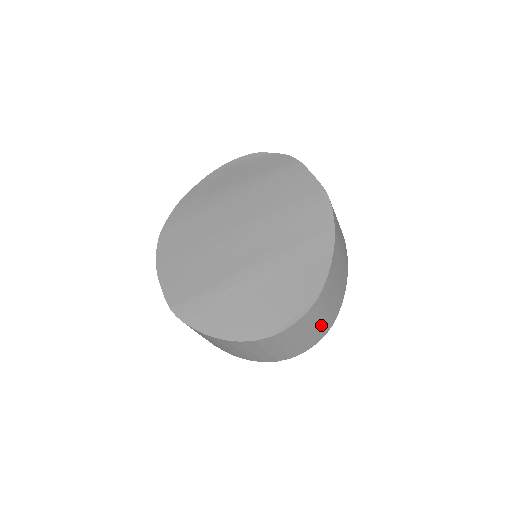
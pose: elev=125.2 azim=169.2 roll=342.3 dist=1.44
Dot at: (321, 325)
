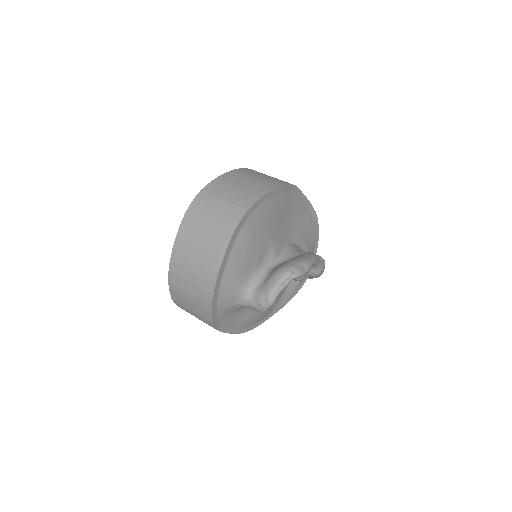
Dot at: (224, 212)
